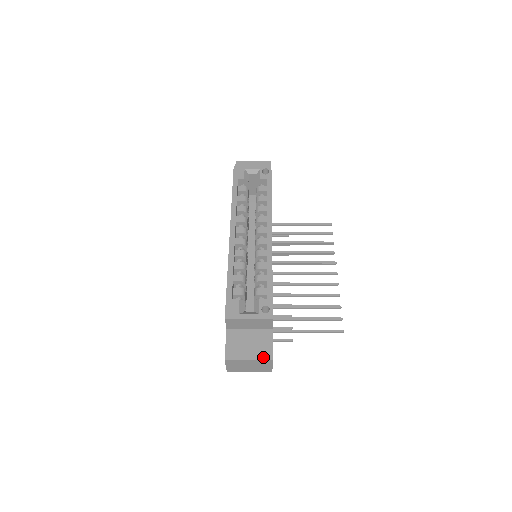
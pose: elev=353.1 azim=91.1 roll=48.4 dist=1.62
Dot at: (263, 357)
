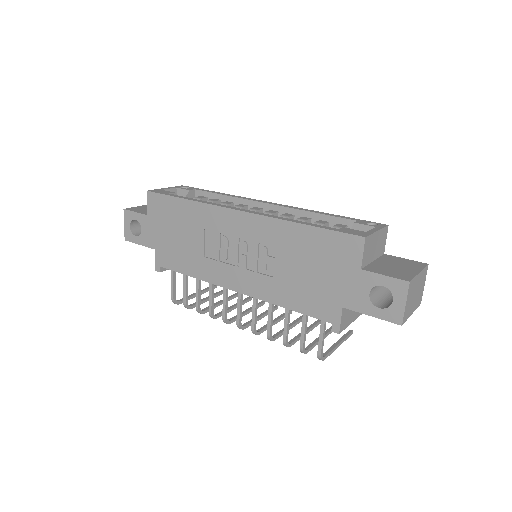
Dot at: (421, 266)
